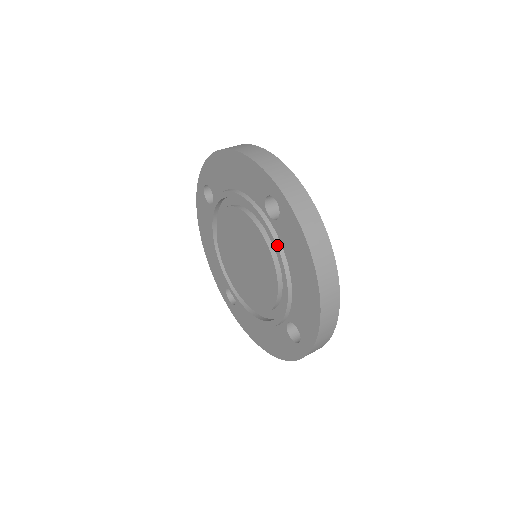
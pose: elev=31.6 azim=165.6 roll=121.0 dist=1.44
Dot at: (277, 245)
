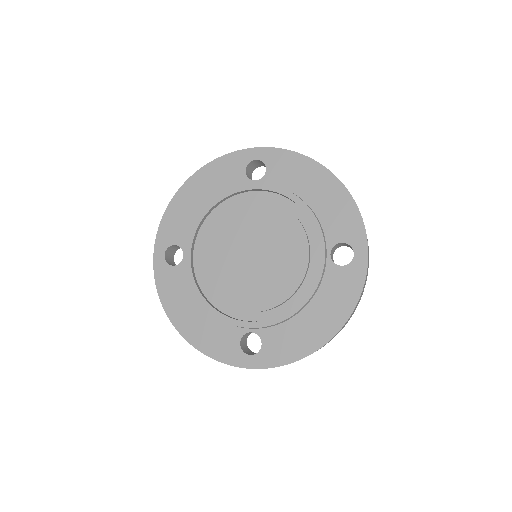
Dot at: (320, 281)
